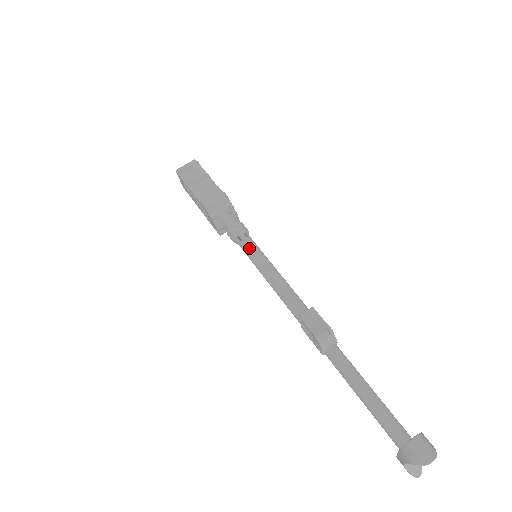
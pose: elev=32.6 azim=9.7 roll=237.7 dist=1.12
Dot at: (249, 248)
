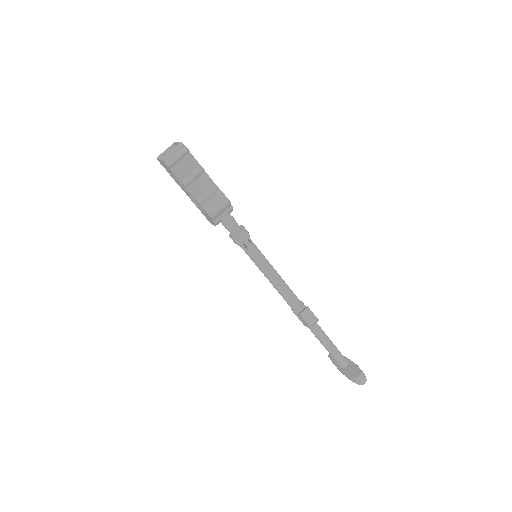
Dot at: (255, 255)
